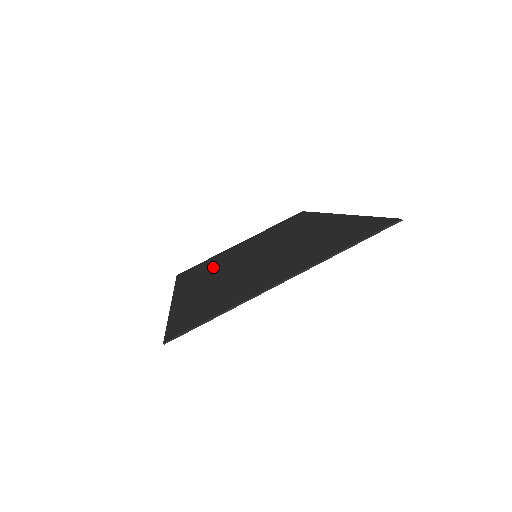
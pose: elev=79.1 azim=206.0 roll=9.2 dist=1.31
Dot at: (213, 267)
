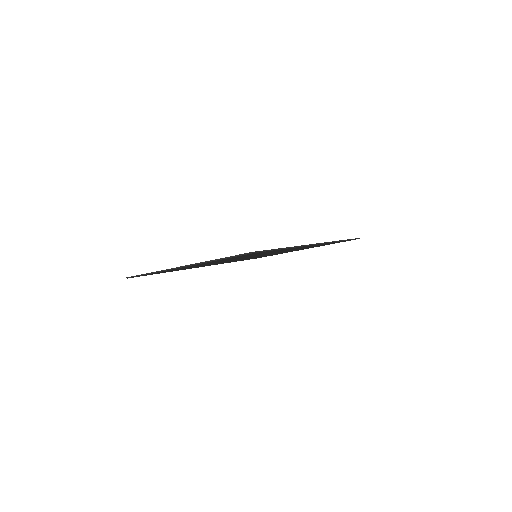
Dot at: occluded
